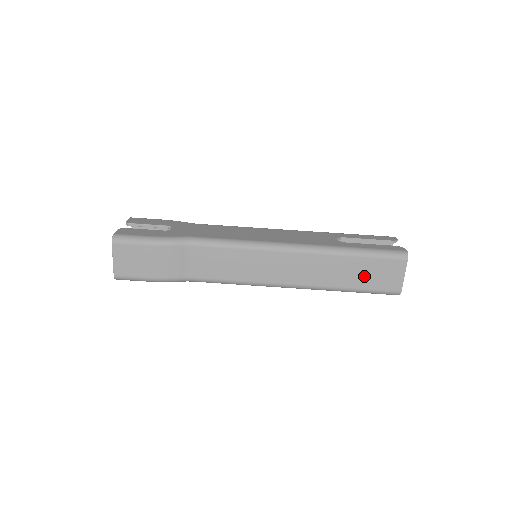
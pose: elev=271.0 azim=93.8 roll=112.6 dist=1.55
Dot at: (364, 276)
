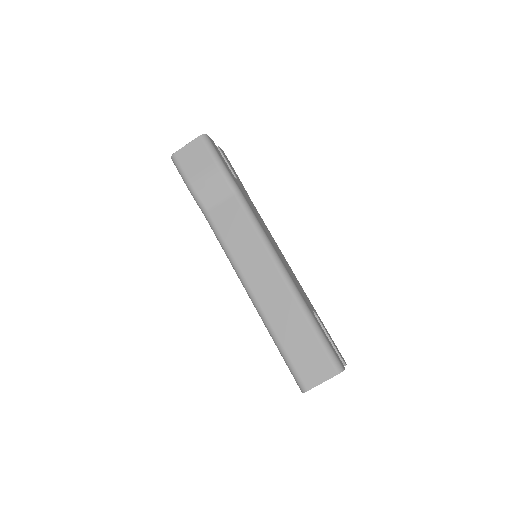
Dot at: (299, 348)
